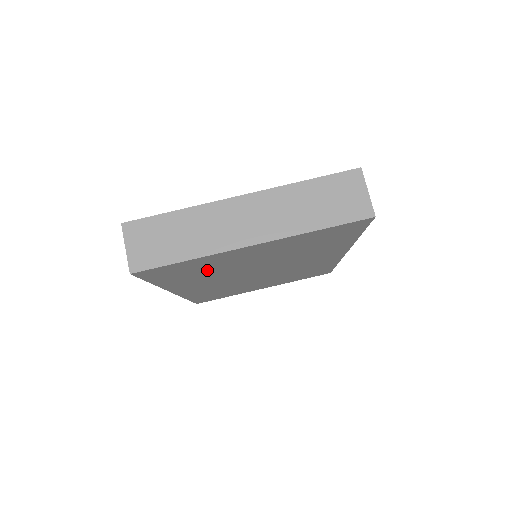
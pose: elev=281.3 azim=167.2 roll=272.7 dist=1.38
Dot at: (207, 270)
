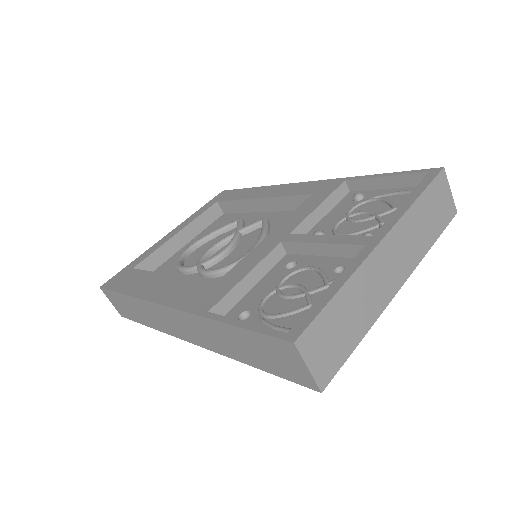
Dot at: occluded
